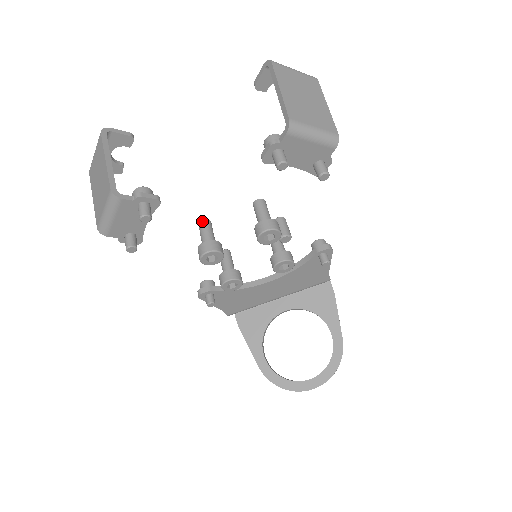
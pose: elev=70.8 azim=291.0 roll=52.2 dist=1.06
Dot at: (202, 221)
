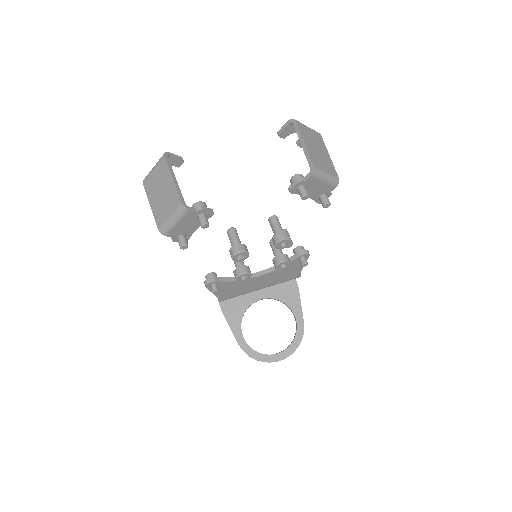
Dot at: (231, 228)
